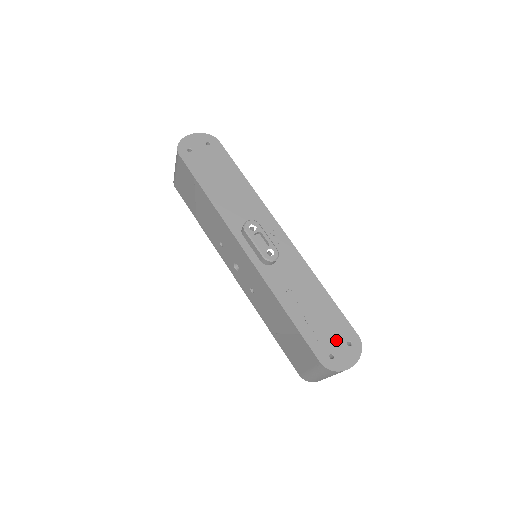
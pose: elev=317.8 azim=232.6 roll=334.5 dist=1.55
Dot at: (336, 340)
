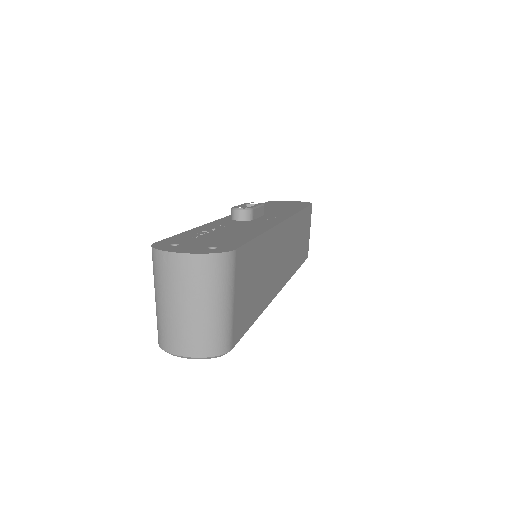
Dot at: (203, 243)
